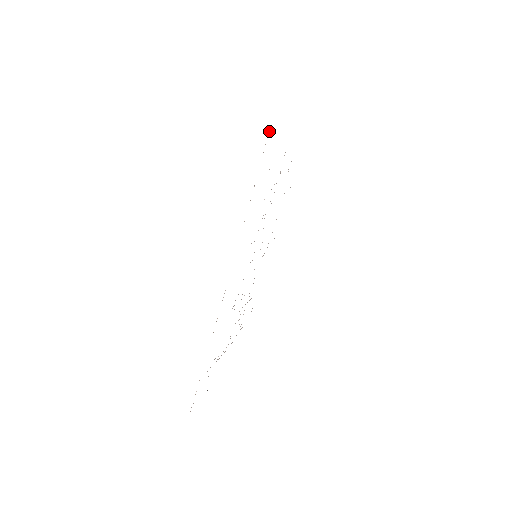
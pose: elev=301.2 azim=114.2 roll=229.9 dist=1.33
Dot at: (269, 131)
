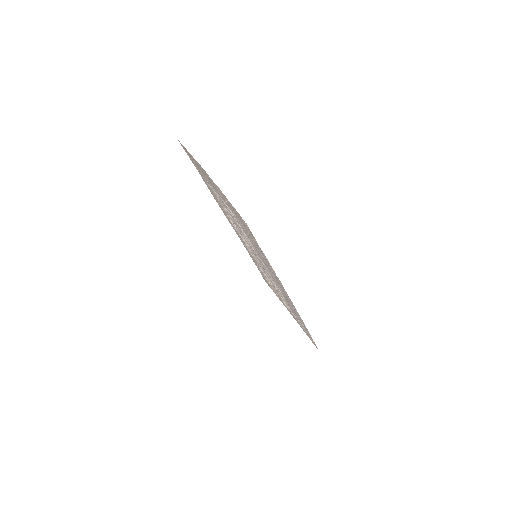
Dot at: (247, 226)
